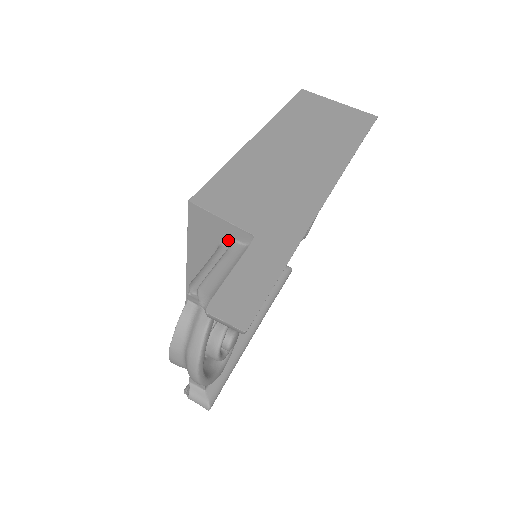
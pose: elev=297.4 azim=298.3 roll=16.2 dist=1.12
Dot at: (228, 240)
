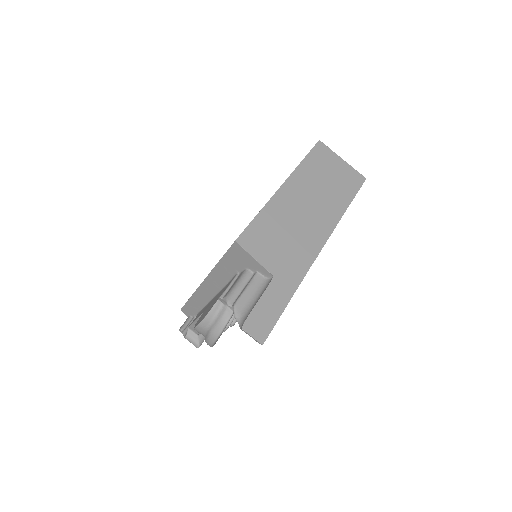
Dot at: (254, 270)
